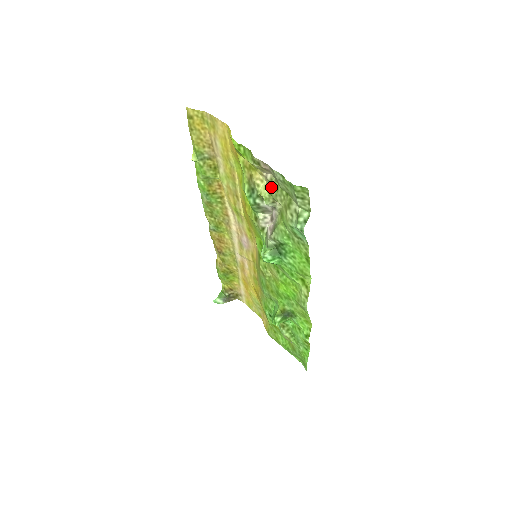
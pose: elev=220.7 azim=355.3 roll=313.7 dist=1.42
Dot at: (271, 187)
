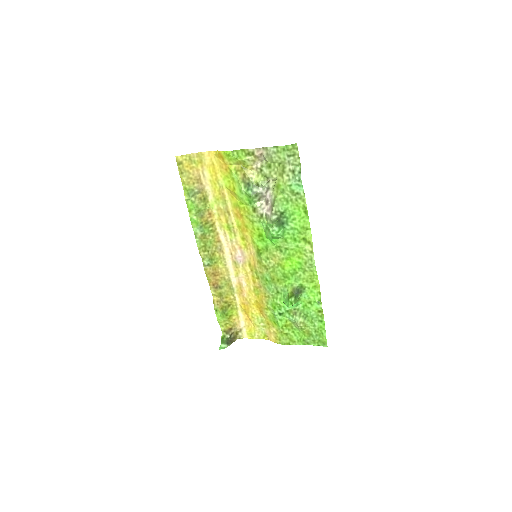
Dot at: (264, 170)
